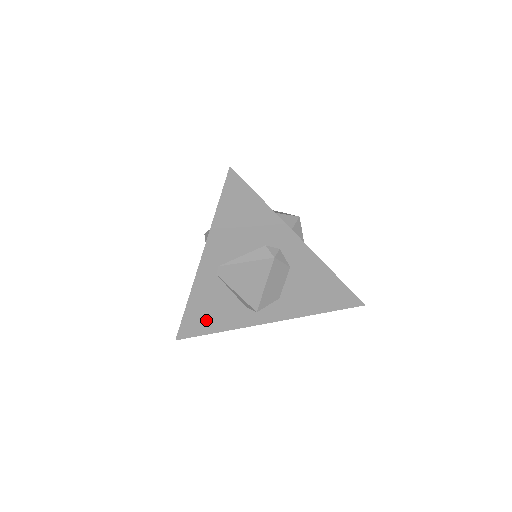
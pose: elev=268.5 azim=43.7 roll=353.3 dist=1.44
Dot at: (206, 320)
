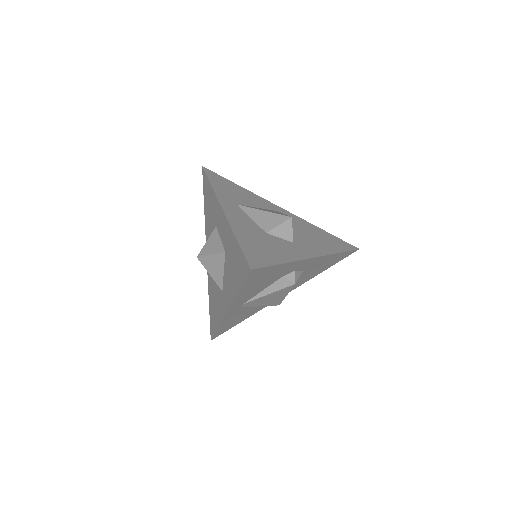
Dot at: (234, 323)
